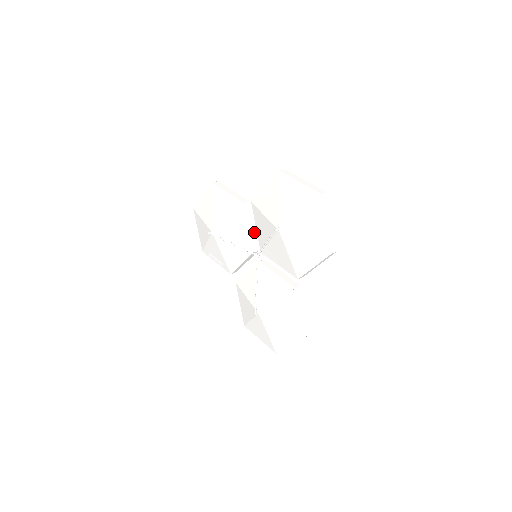
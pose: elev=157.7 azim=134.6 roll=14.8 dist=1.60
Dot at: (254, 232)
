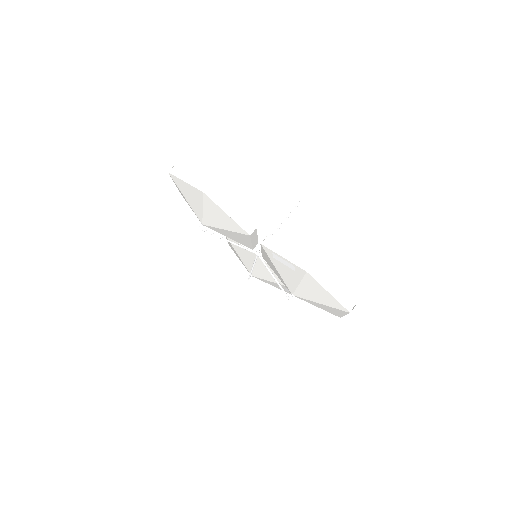
Dot at: (256, 239)
